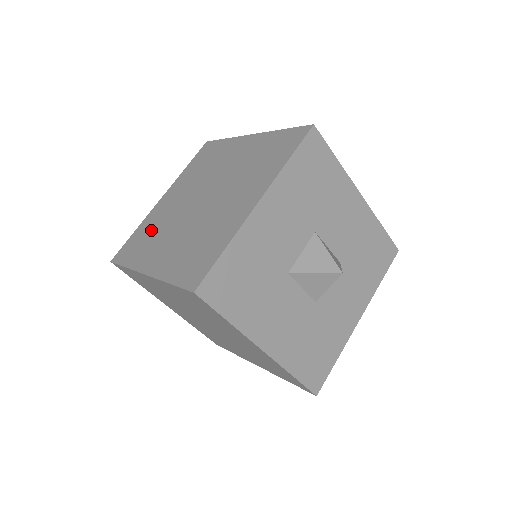
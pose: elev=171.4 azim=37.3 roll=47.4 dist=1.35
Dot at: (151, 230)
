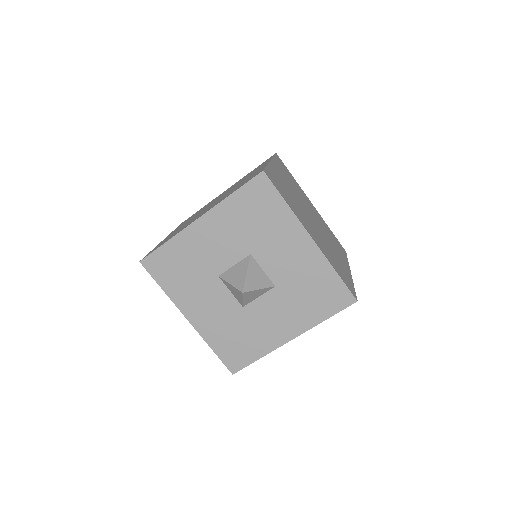
Dot at: occluded
